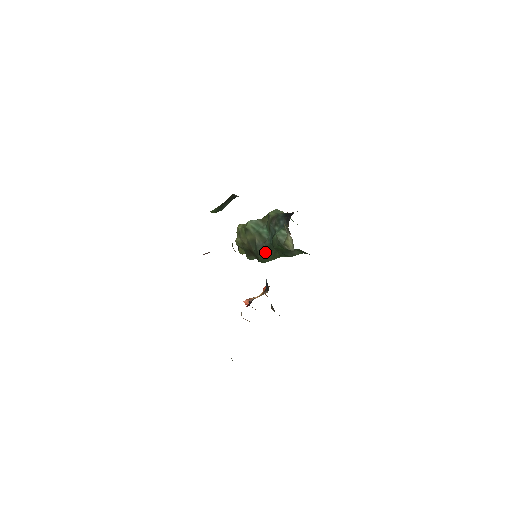
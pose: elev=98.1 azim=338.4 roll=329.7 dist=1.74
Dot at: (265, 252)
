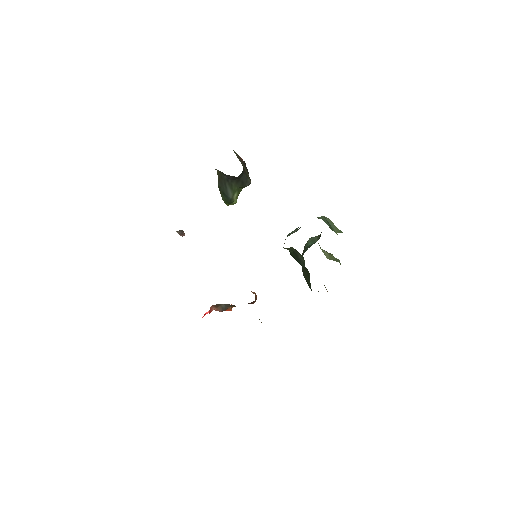
Dot at: (303, 270)
